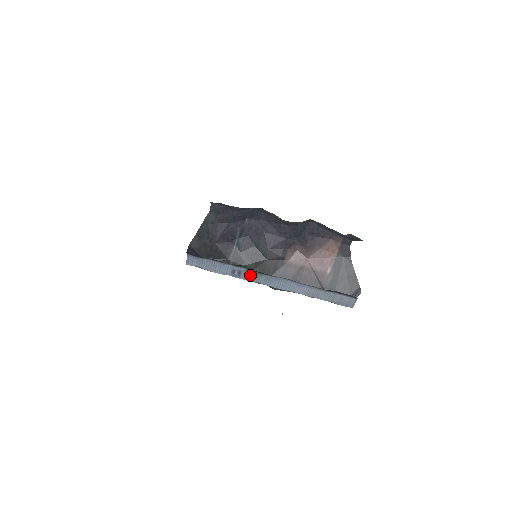
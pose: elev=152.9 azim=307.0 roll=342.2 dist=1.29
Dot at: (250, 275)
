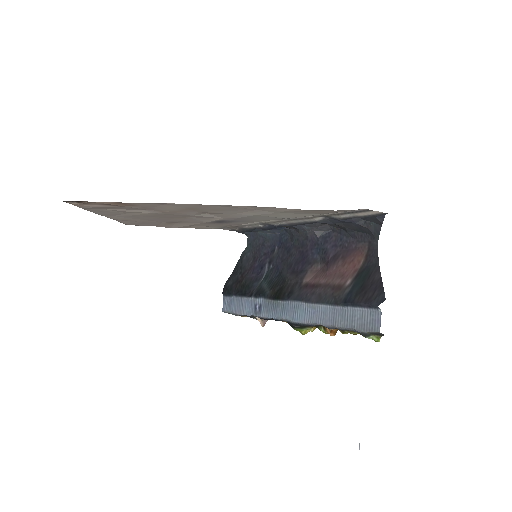
Dot at: (269, 308)
